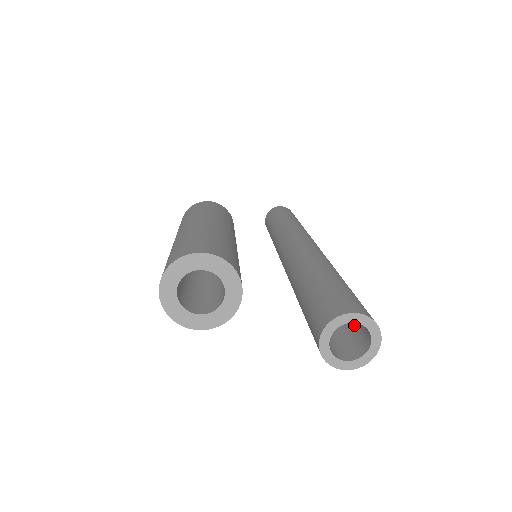
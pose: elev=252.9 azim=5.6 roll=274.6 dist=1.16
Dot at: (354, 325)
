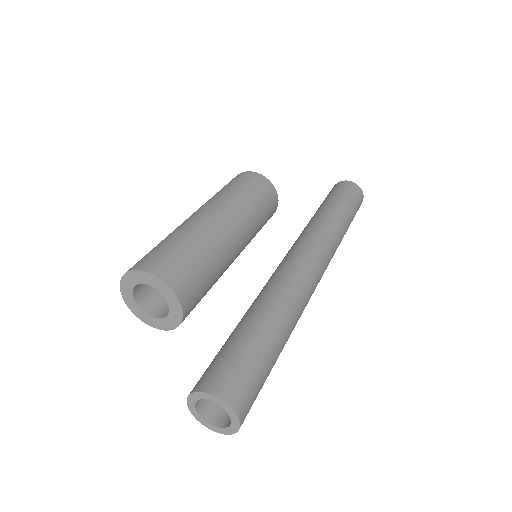
Dot at: occluded
